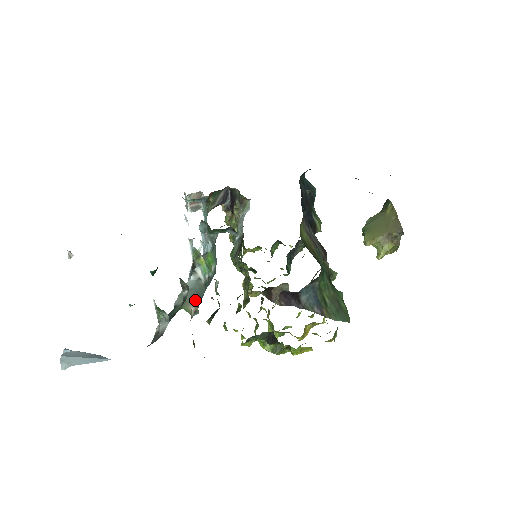
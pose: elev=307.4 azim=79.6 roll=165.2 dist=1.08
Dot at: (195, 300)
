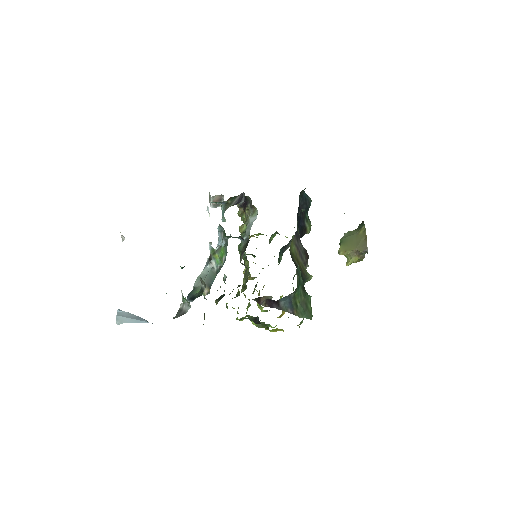
Dot at: (208, 284)
